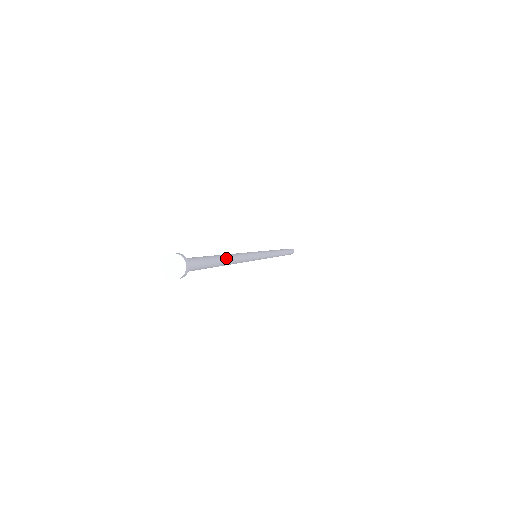
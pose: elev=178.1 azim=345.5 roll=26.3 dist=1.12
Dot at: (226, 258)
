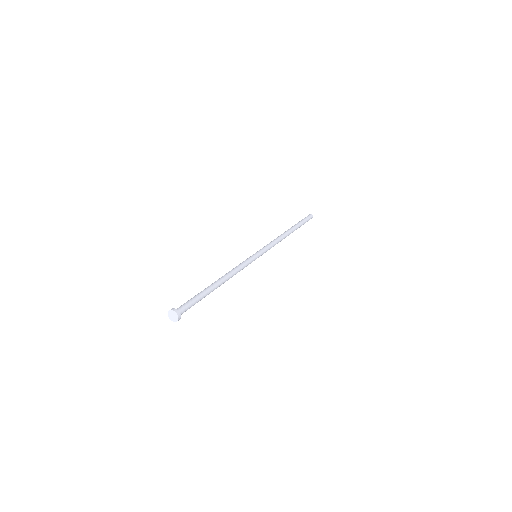
Dot at: (217, 283)
